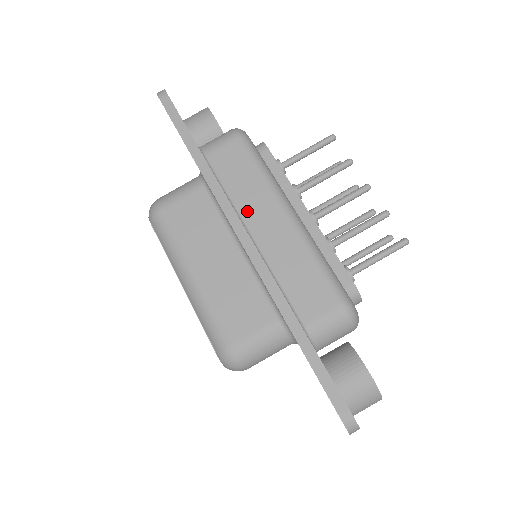
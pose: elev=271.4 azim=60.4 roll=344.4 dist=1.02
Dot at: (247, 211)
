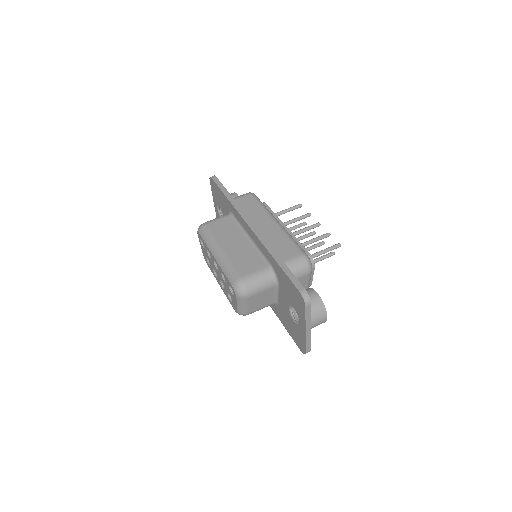
Dot at: (254, 220)
